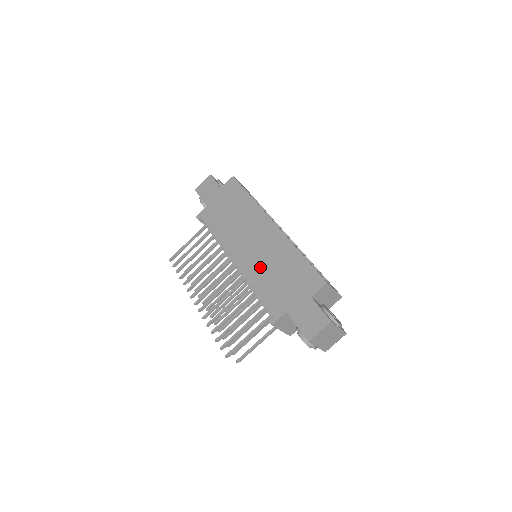
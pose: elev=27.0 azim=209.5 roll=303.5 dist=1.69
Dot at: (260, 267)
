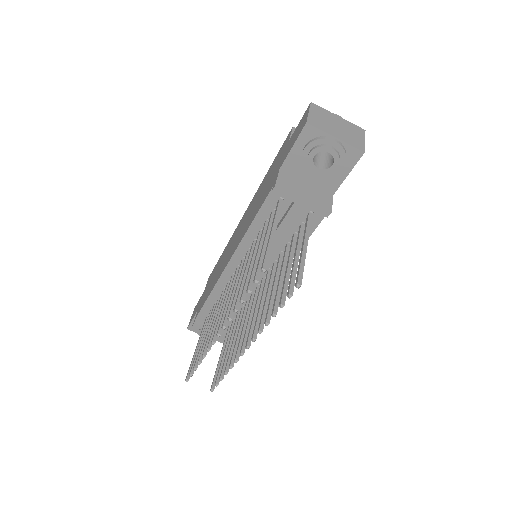
Dot at: (247, 222)
